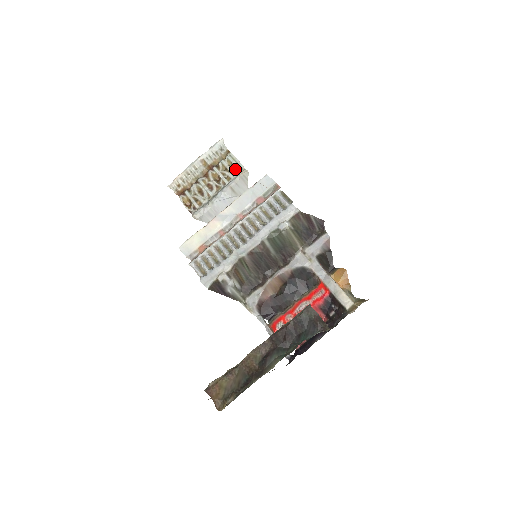
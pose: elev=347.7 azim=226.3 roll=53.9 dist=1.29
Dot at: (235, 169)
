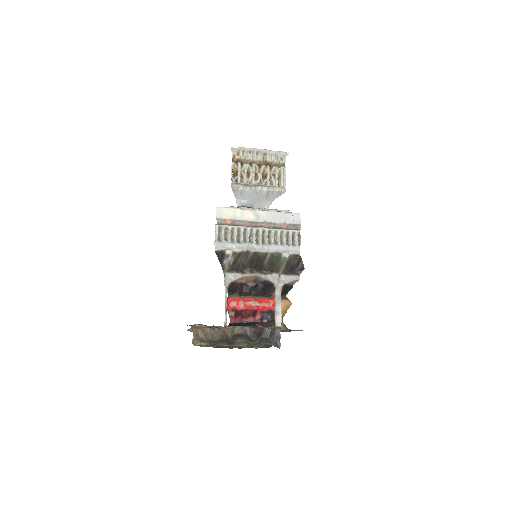
Dot at: (279, 181)
